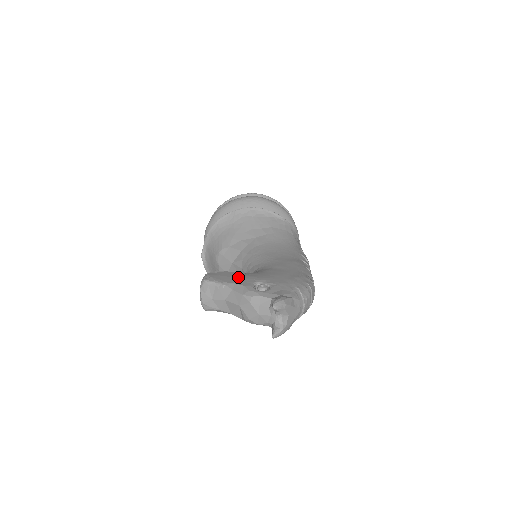
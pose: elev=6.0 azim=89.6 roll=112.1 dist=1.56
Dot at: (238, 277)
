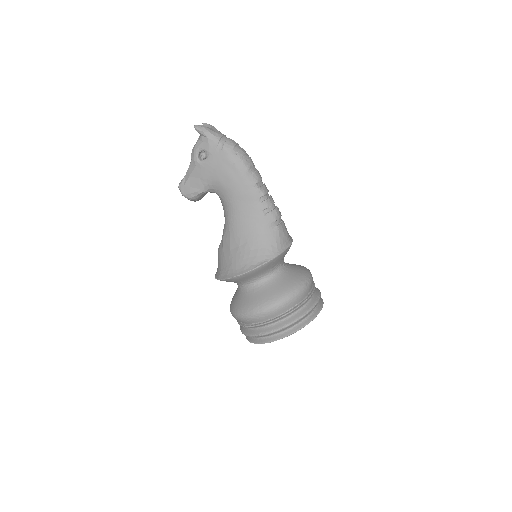
Dot at: occluded
